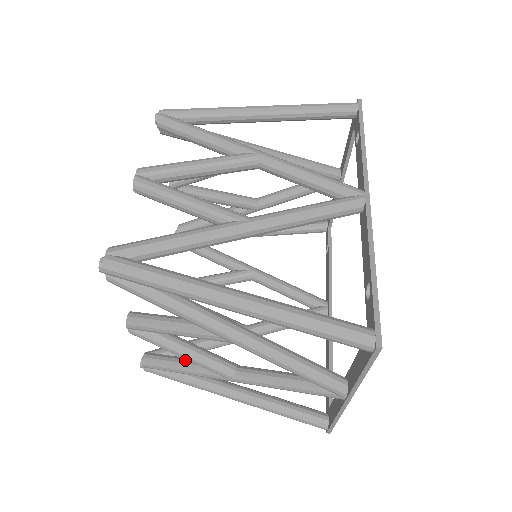
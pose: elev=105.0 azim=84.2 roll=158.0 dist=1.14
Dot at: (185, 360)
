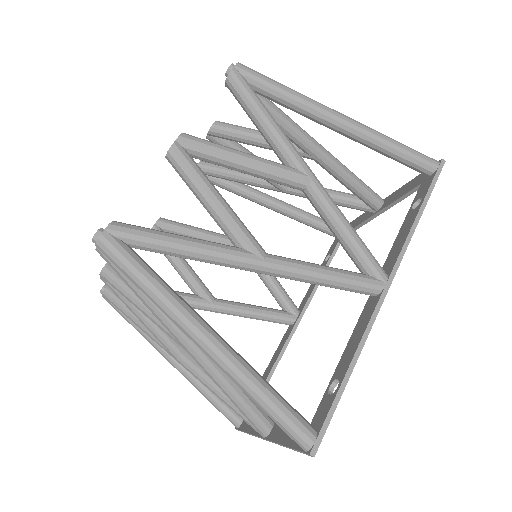
Dot at: occluded
